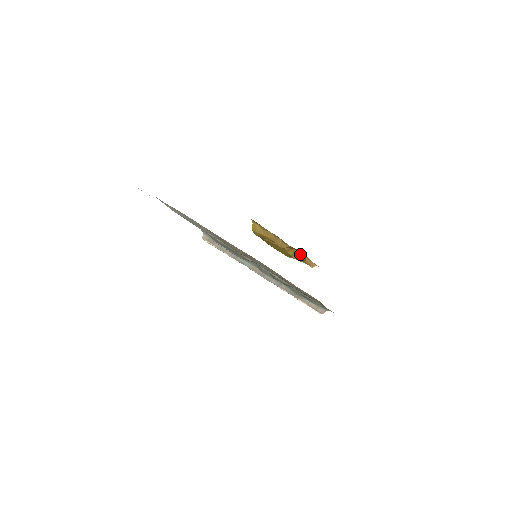
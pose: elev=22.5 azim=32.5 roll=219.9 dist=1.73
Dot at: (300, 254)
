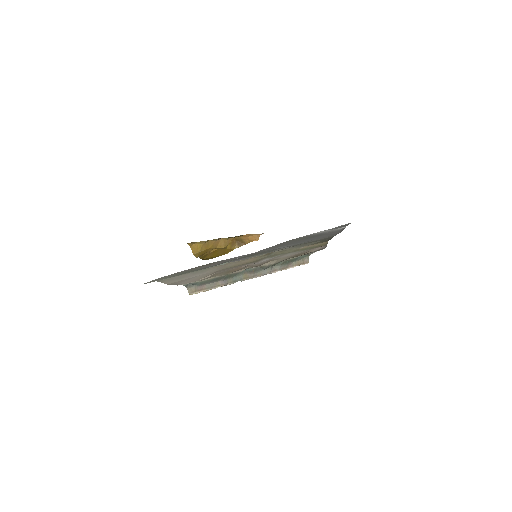
Dot at: (237, 240)
